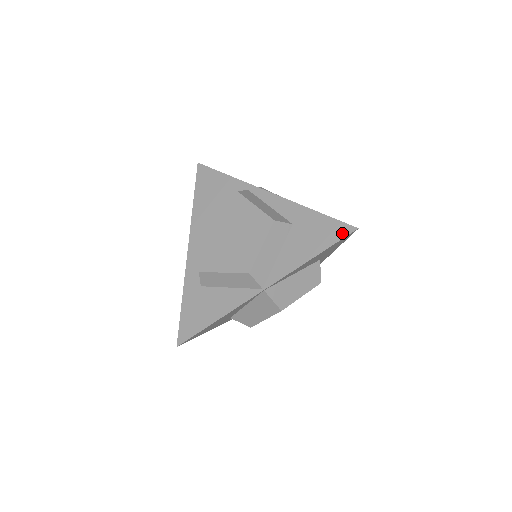
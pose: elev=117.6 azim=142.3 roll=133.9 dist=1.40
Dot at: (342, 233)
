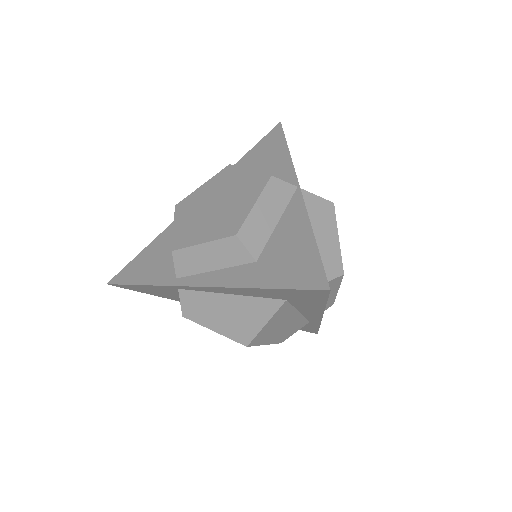
Dot at: (278, 131)
